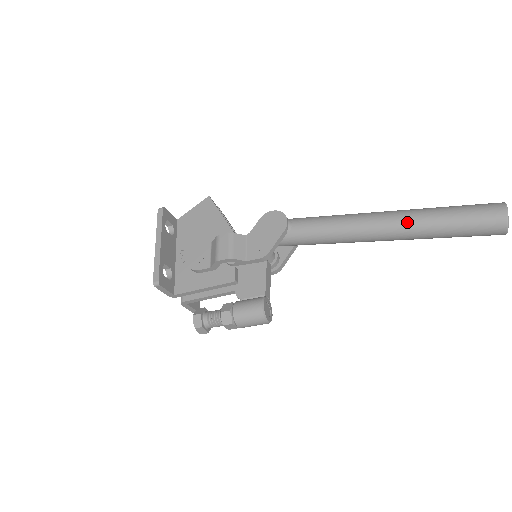
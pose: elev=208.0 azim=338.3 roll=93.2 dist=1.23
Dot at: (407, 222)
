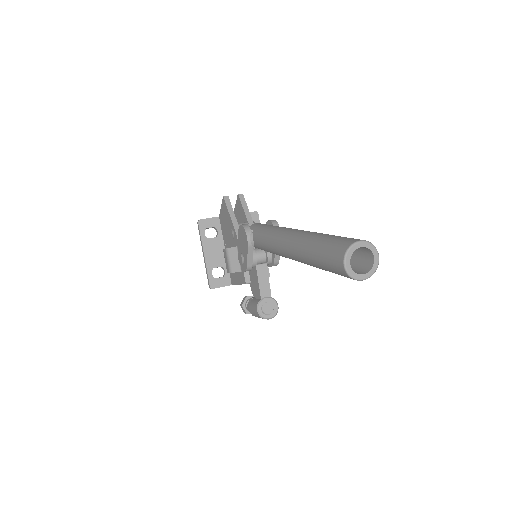
Dot at: (296, 256)
